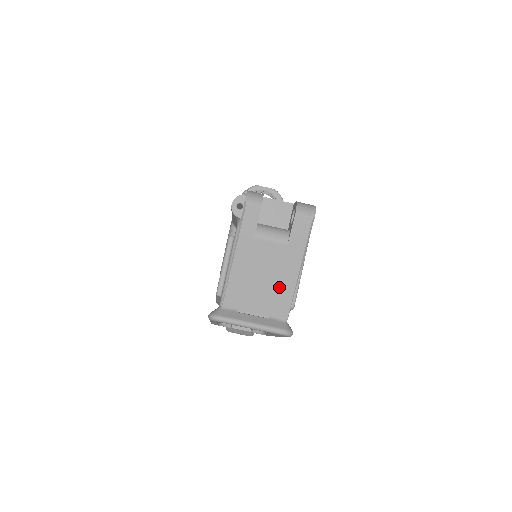
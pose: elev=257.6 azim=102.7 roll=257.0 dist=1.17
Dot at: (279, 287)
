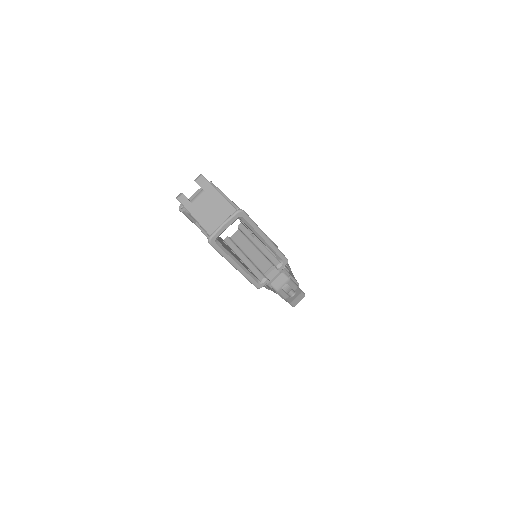
Dot at: (219, 205)
